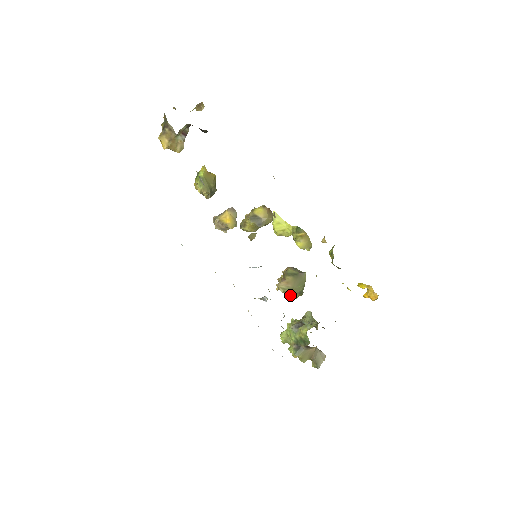
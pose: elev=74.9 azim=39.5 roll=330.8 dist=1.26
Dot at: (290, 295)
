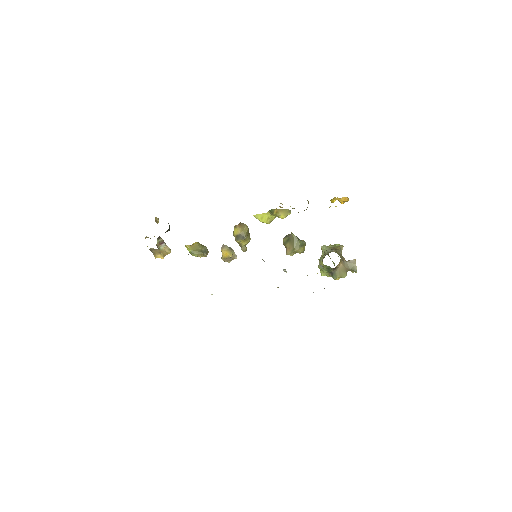
Dot at: occluded
